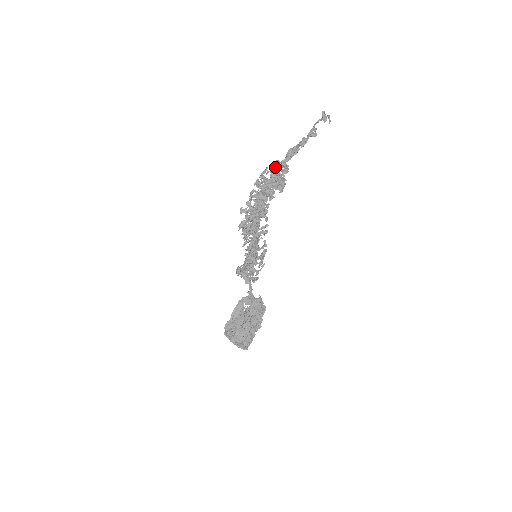
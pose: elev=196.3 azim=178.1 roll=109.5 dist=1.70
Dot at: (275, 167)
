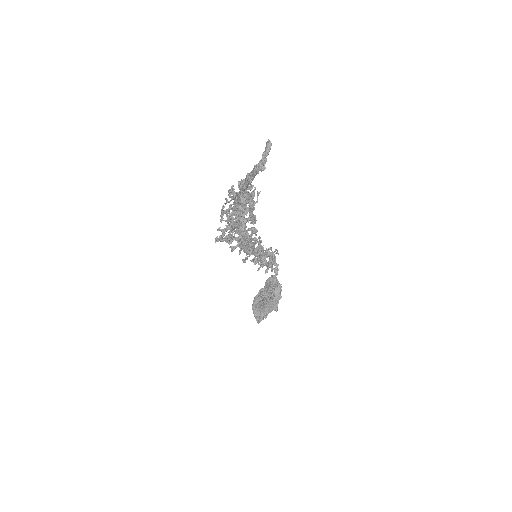
Dot at: (239, 188)
